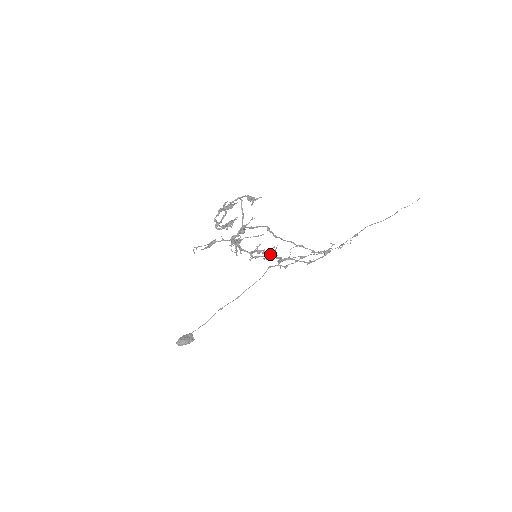
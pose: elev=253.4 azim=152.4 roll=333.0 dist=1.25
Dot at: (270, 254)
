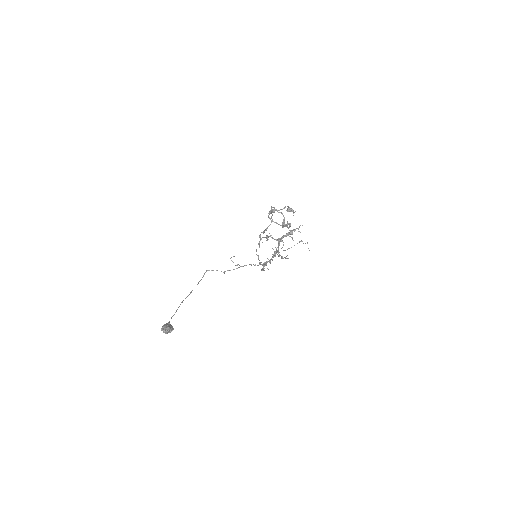
Dot at: occluded
